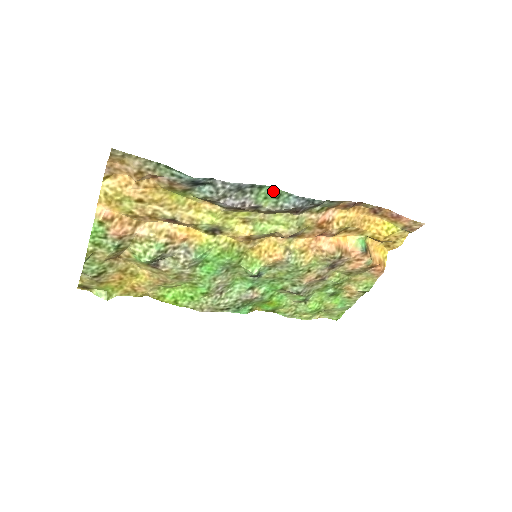
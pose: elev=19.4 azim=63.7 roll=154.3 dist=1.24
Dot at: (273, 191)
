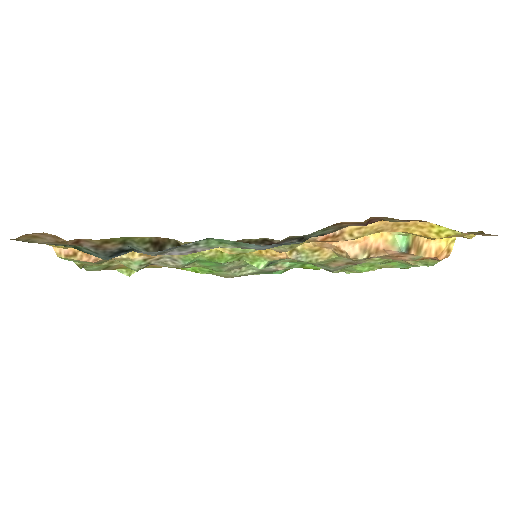
Dot at: (225, 240)
